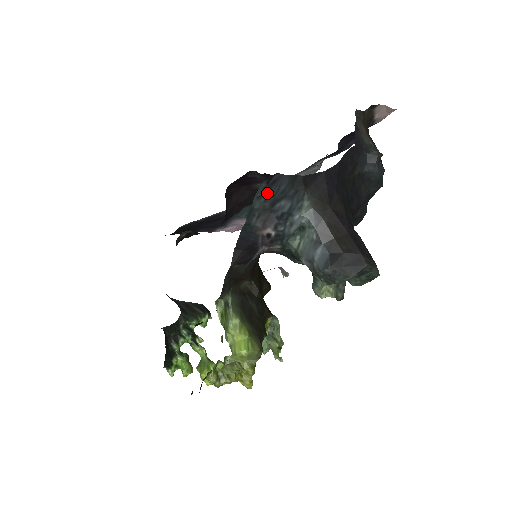
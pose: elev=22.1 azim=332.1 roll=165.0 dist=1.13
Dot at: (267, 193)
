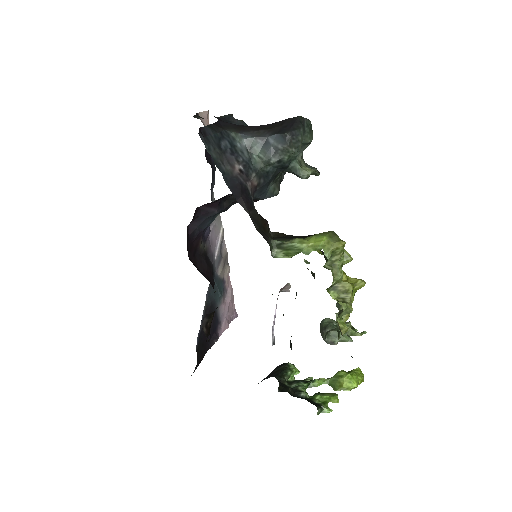
Dot at: (209, 143)
